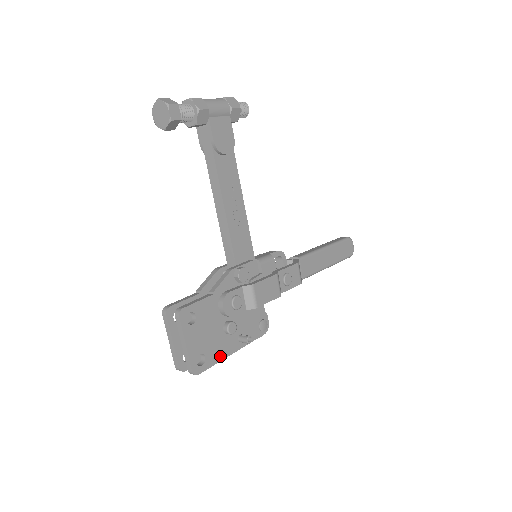
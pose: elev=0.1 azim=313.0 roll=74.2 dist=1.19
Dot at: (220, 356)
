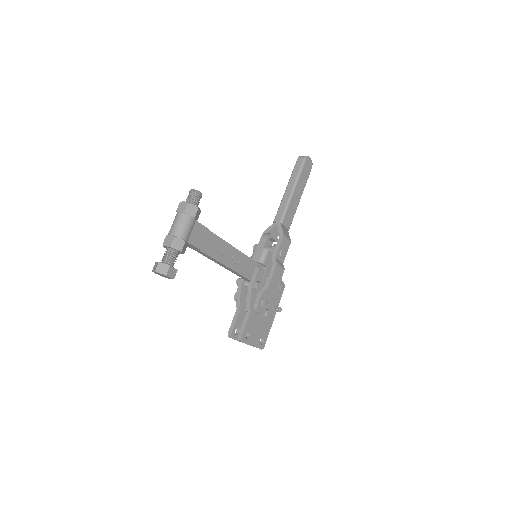
Dot at: (269, 328)
